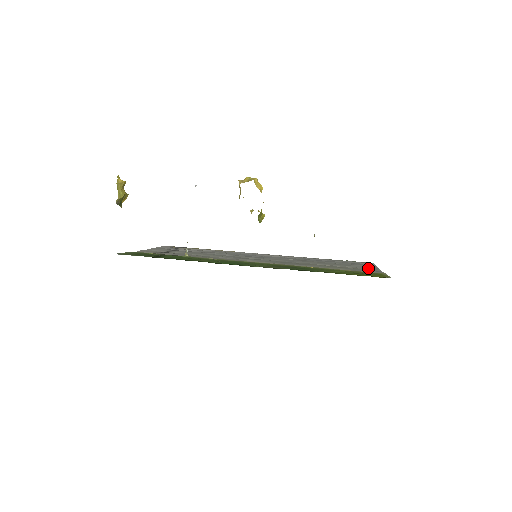
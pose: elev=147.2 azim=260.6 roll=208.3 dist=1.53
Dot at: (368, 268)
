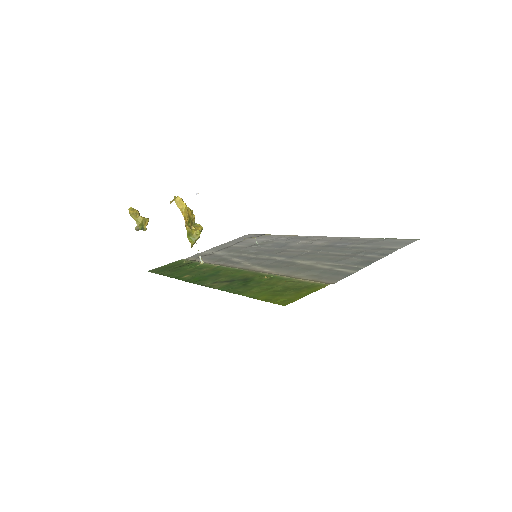
Dot at: (355, 264)
